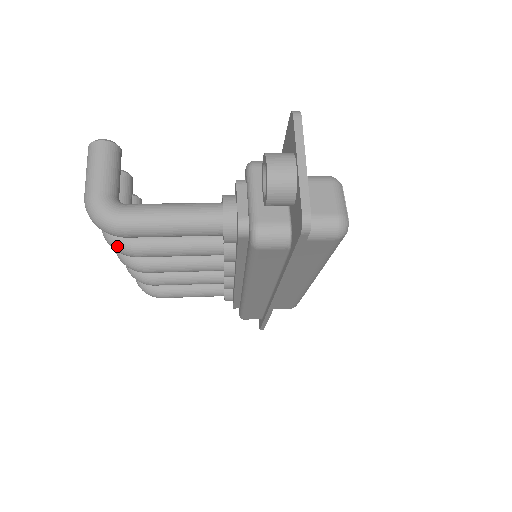
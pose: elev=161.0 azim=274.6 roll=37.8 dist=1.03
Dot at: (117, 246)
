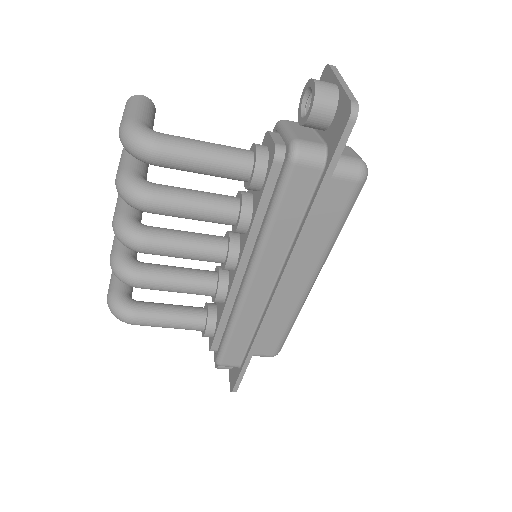
Dot at: (133, 192)
